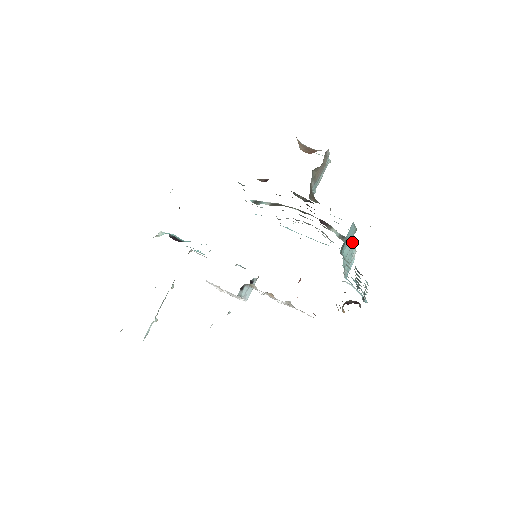
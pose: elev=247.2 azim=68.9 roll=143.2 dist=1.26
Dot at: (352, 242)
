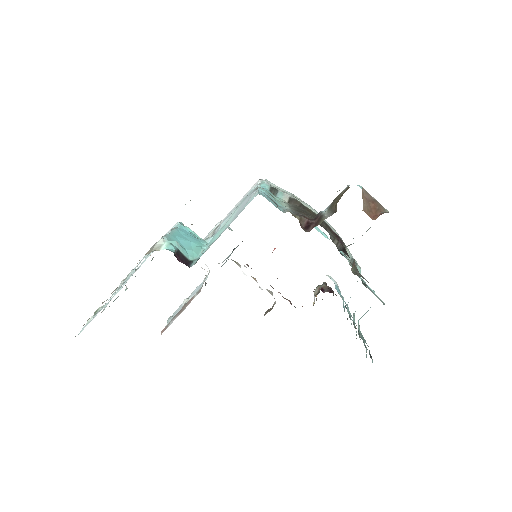
Dot at: occluded
